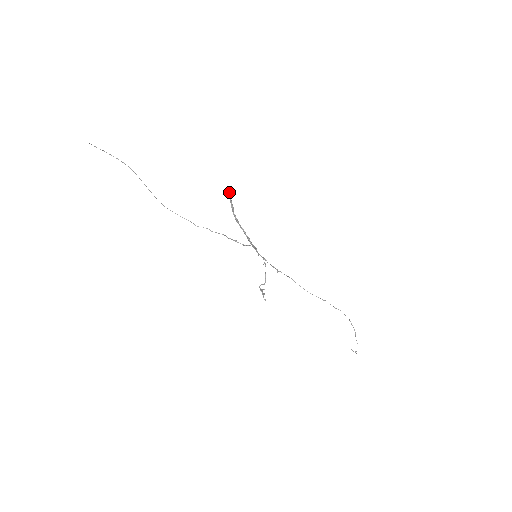
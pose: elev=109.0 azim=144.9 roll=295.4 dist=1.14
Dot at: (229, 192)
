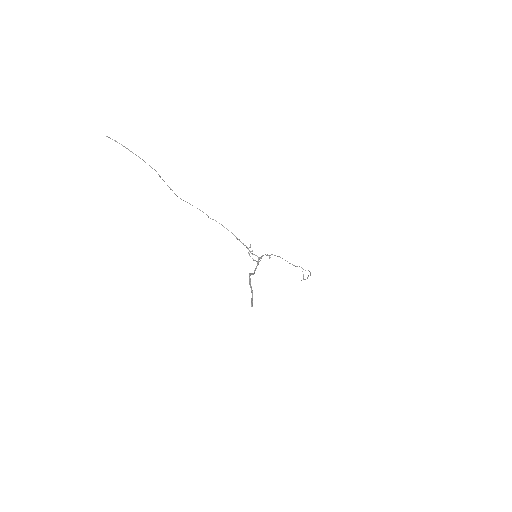
Dot at: (252, 299)
